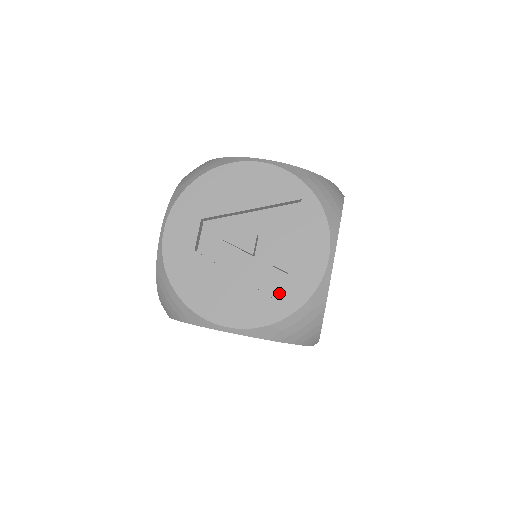
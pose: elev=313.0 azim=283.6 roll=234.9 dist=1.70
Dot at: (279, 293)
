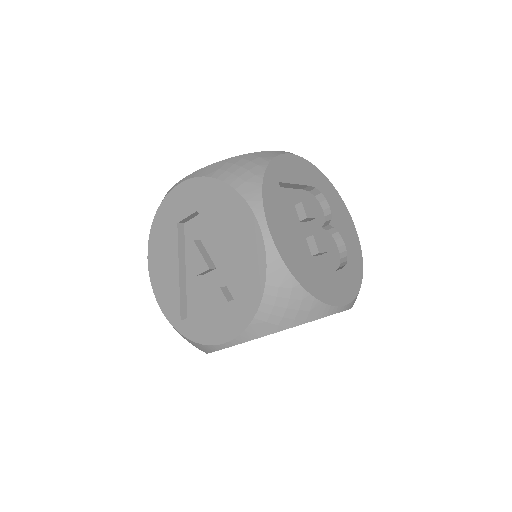
Dot at: (192, 312)
